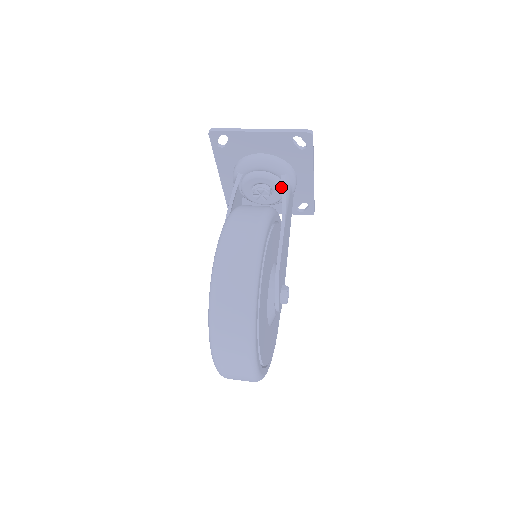
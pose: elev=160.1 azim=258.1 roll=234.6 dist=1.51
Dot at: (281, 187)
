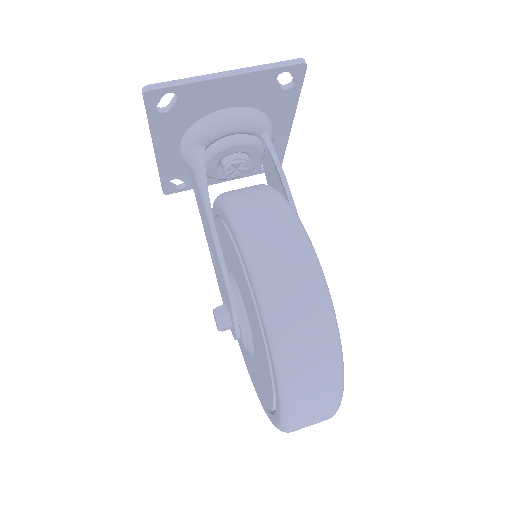
Dot at: (262, 150)
